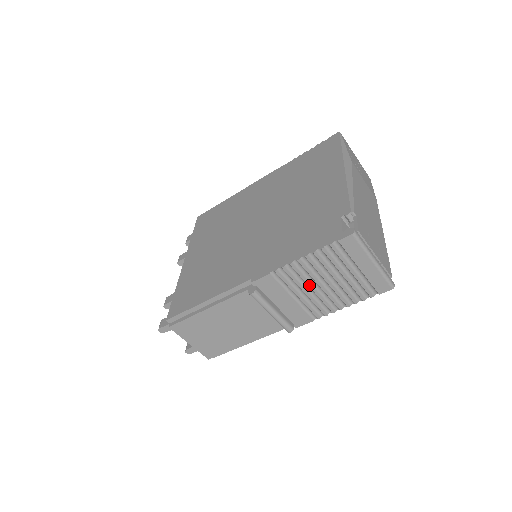
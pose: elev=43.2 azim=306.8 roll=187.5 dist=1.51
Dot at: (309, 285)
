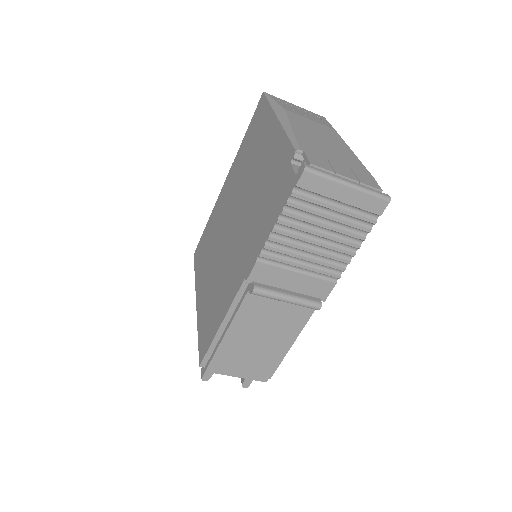
Dot at: (303, 249)
